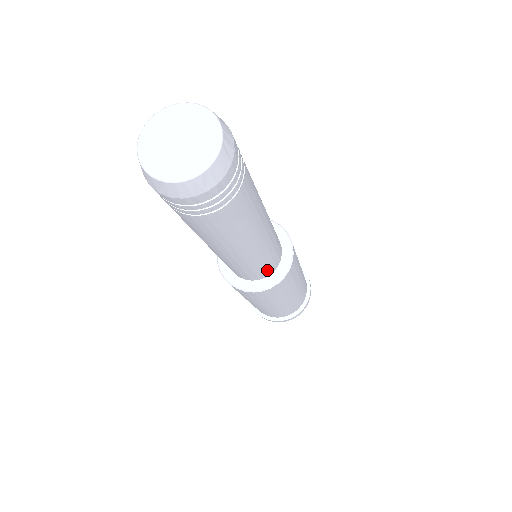
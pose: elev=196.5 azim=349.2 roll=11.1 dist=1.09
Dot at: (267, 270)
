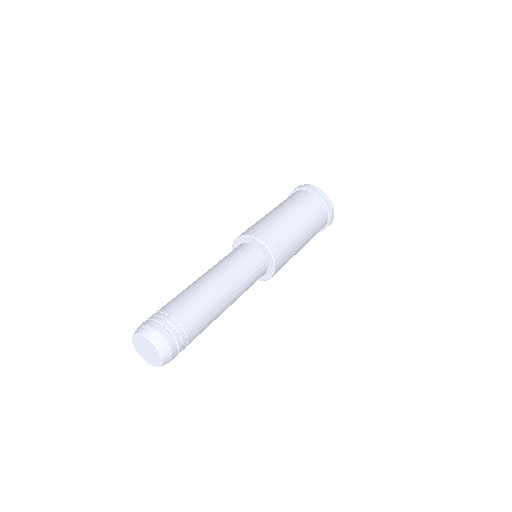
Dot at: occluded
